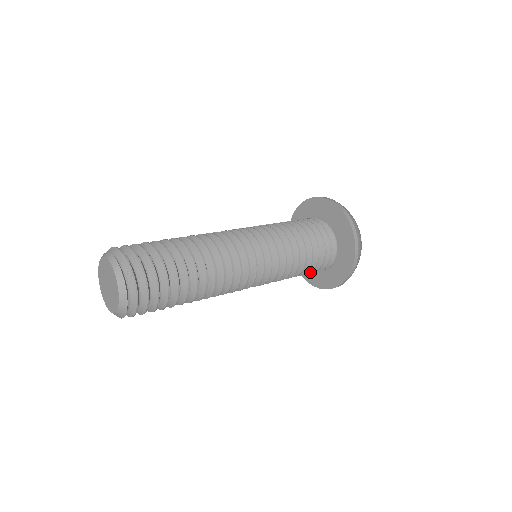
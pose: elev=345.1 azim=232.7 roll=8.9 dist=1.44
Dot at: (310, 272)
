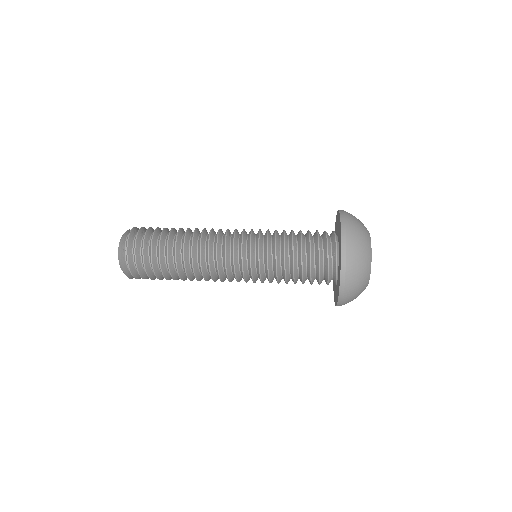
Dot at: (310, 268)
